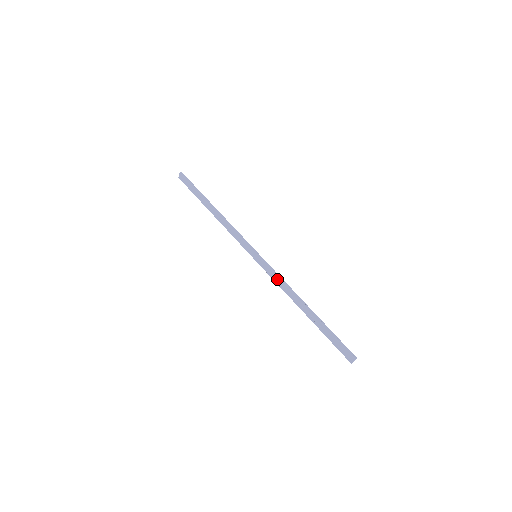
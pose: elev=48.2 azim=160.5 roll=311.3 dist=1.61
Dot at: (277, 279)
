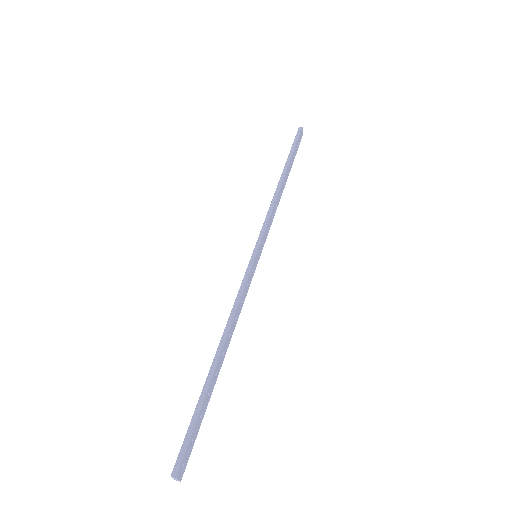
Dot at: (238, 297)
